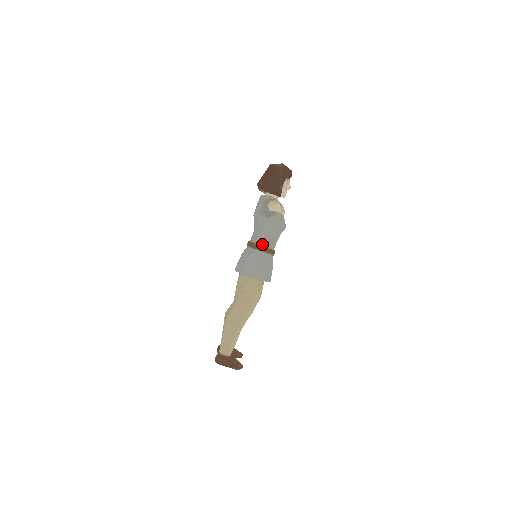
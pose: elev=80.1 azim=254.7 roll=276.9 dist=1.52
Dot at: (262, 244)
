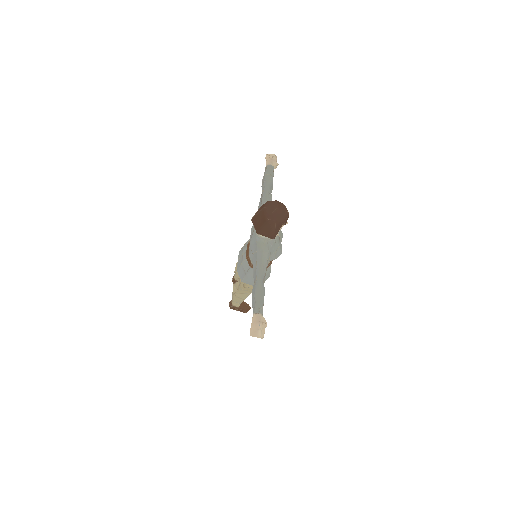
Dot at: occluded
